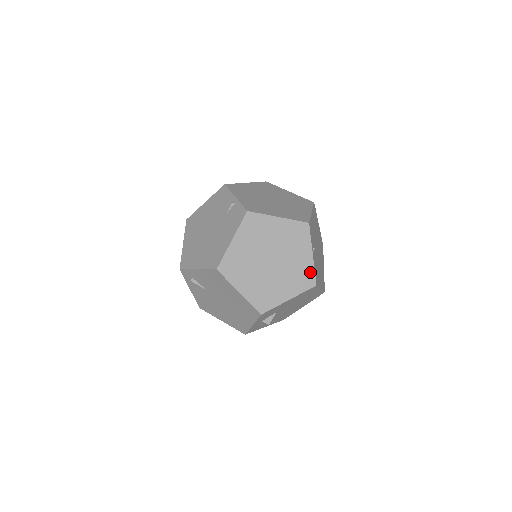
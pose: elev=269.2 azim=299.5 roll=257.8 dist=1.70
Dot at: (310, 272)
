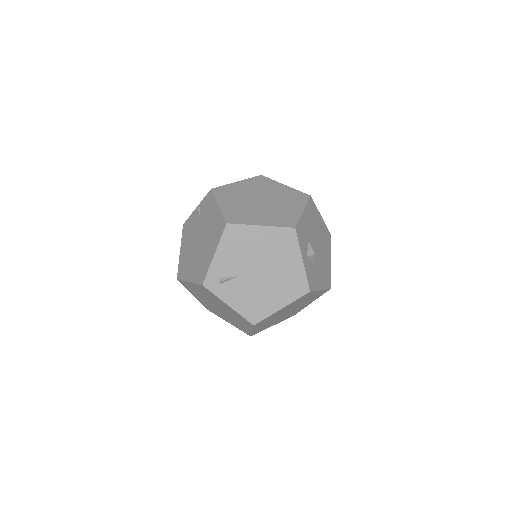
Dot at: (296, 193)
